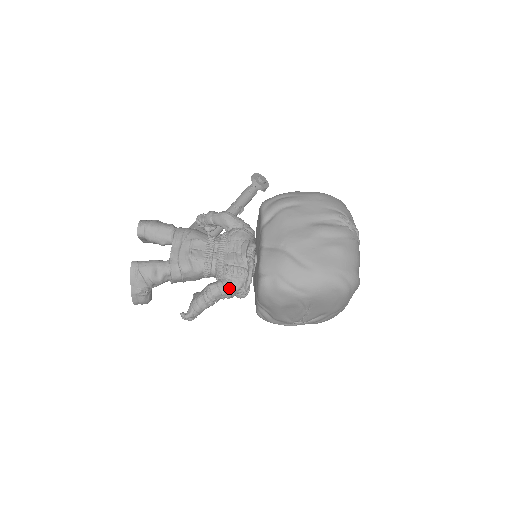
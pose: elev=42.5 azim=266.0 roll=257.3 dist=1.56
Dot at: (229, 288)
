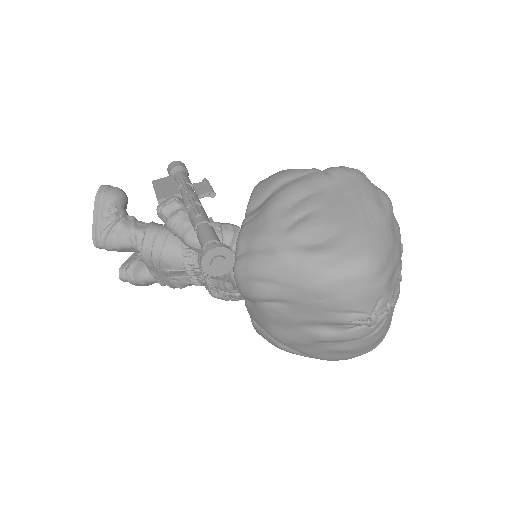
Dot at: (232, 300)
